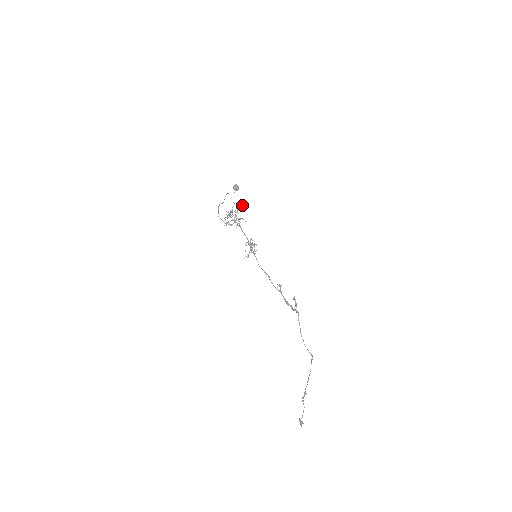
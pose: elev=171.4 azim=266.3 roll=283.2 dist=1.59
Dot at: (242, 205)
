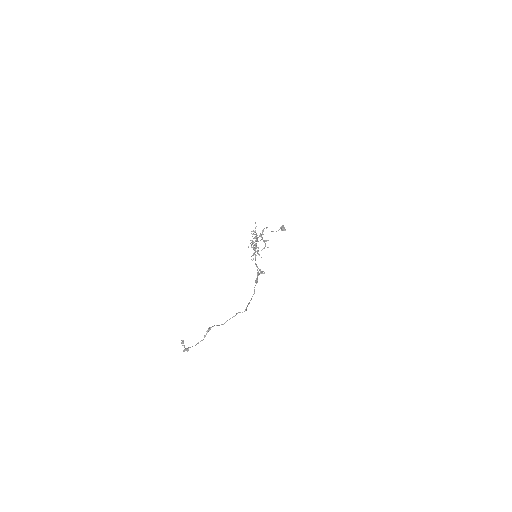
Dot at: (266, 227)
